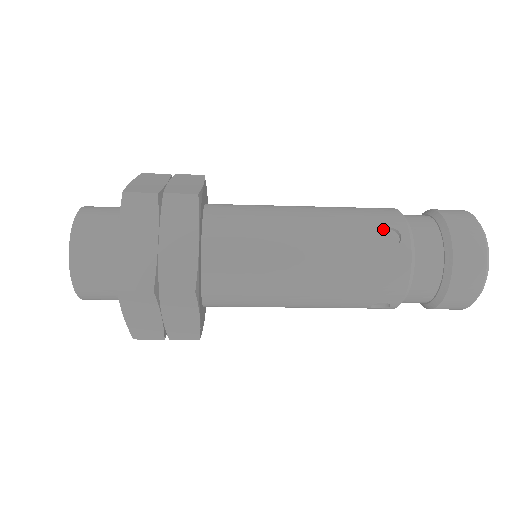
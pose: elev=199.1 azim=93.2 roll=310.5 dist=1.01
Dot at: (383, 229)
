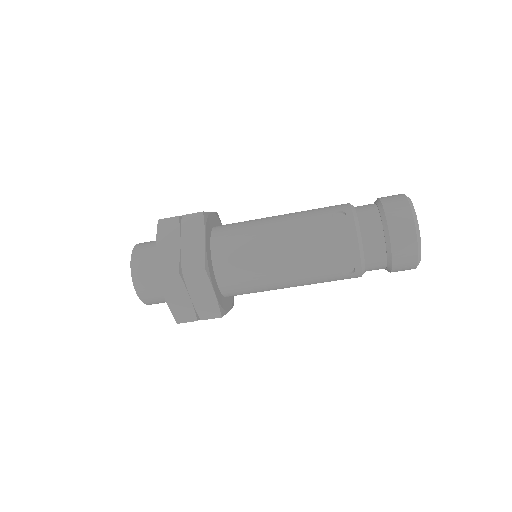
Dot at: (333, 213)
